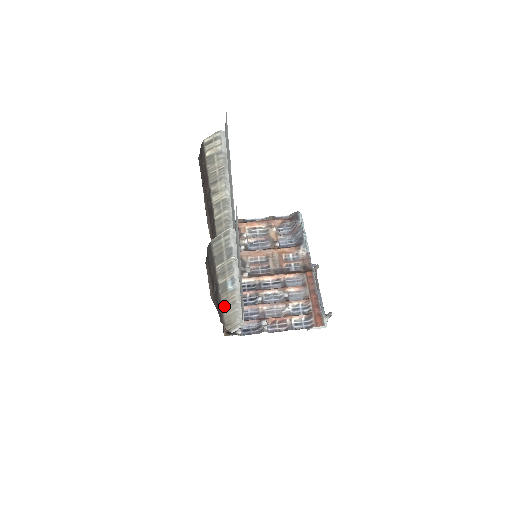
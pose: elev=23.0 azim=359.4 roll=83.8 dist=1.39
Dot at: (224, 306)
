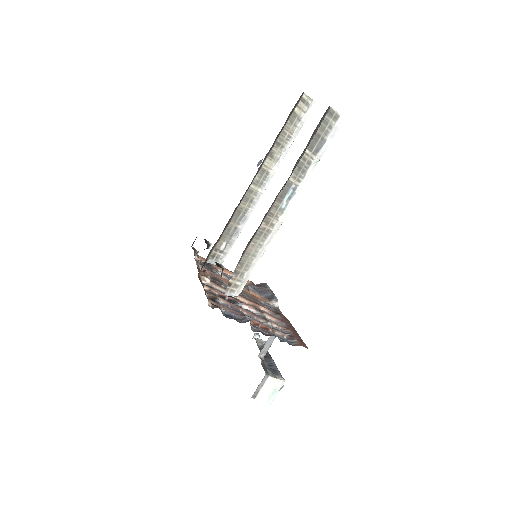
Dot at: (261, 227)
